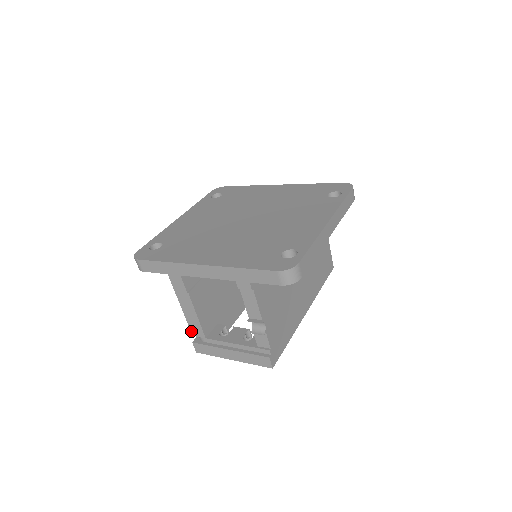
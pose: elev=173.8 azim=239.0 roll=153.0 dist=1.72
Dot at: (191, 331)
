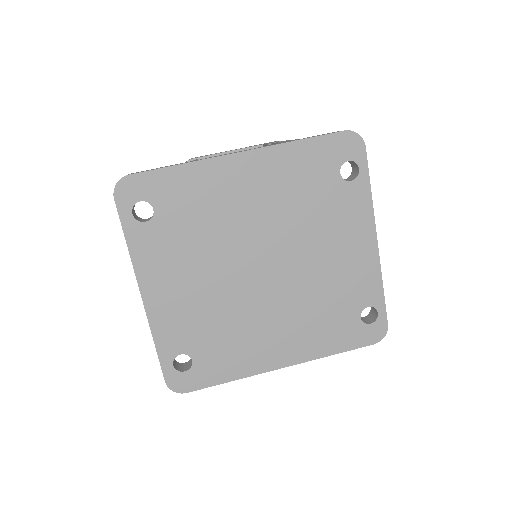
Dot at: occluded
